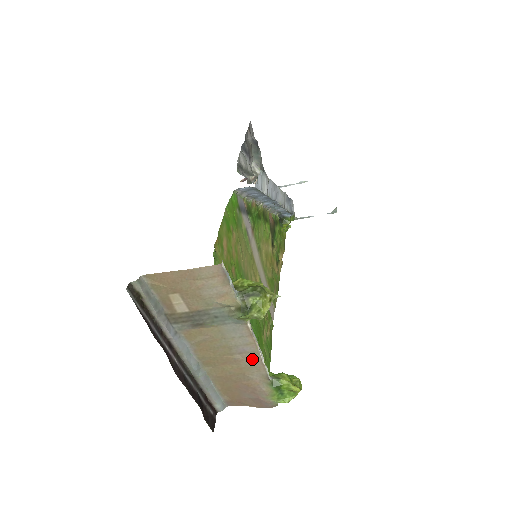
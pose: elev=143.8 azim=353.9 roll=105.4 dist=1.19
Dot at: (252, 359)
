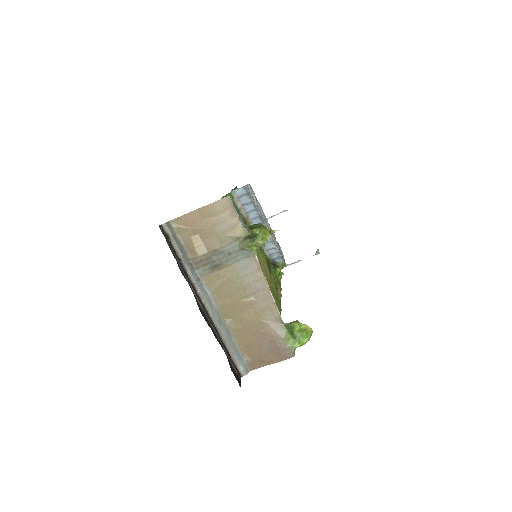
Dot at: (264, 298)
